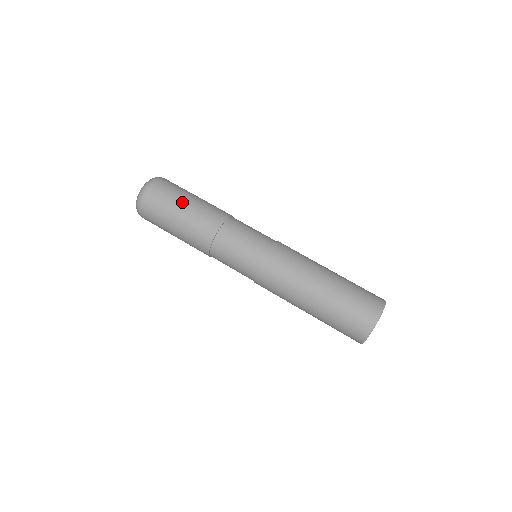
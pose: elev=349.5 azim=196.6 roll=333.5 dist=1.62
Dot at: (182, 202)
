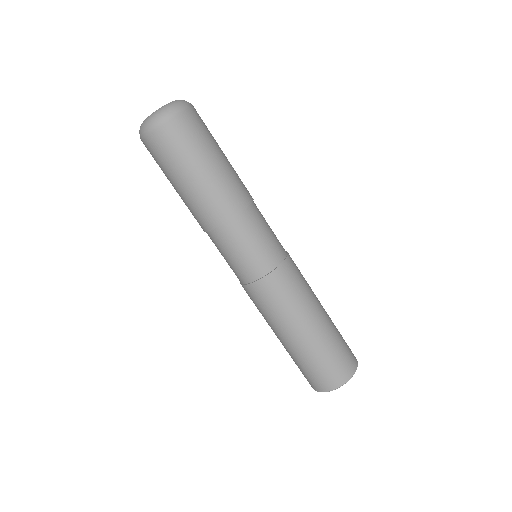
Dot at: (210, 156)
